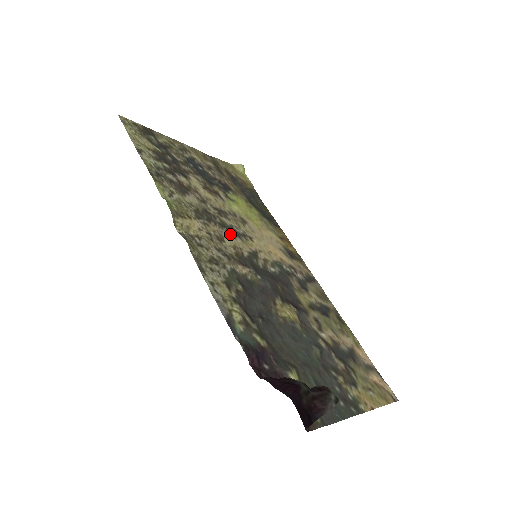
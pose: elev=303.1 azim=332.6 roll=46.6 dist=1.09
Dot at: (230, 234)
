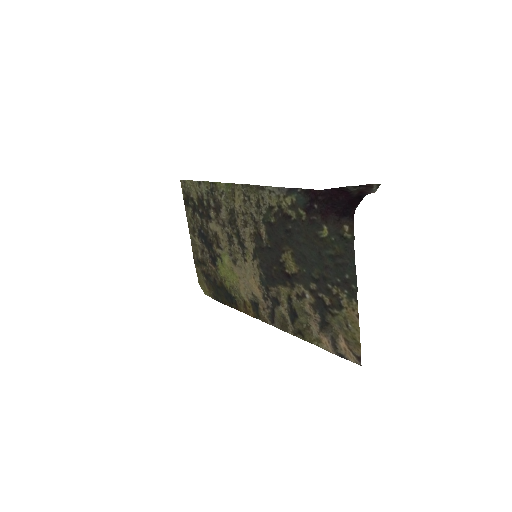
Dot at: (243, 238)
